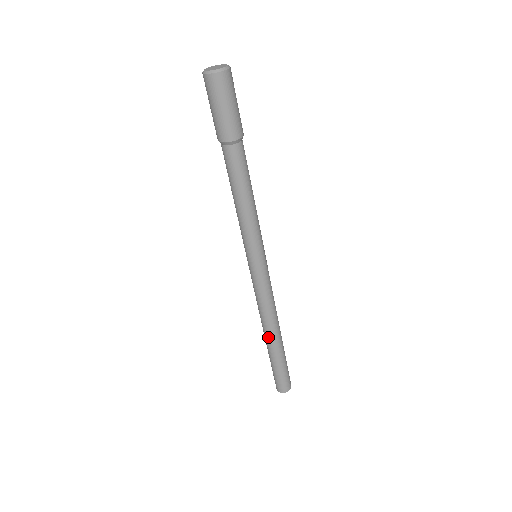
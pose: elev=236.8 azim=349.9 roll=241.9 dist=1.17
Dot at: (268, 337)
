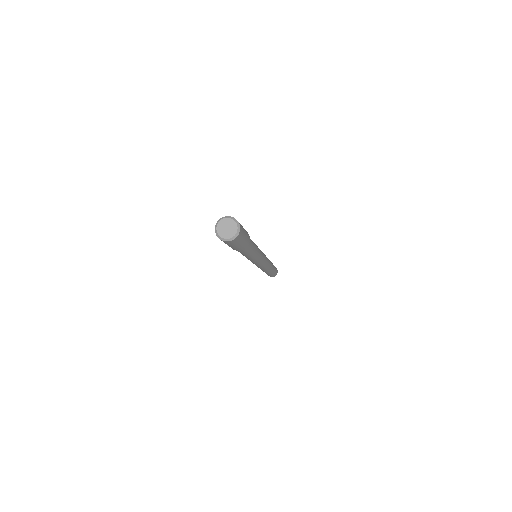
Dot at: occluded
